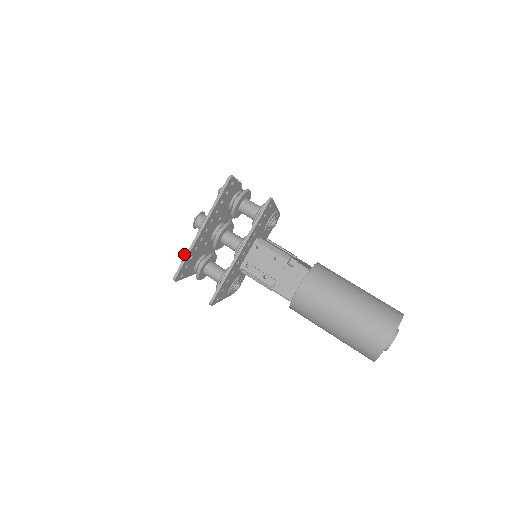
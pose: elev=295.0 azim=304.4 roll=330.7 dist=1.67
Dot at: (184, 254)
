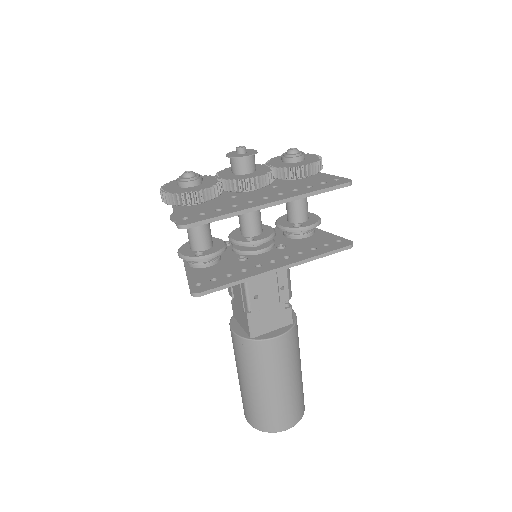
Dot at: (191, 177)
